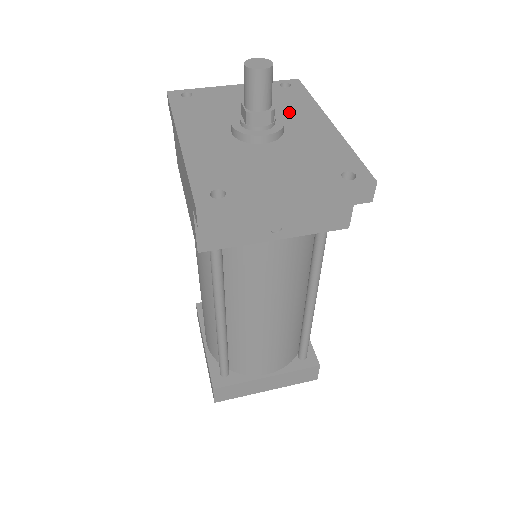
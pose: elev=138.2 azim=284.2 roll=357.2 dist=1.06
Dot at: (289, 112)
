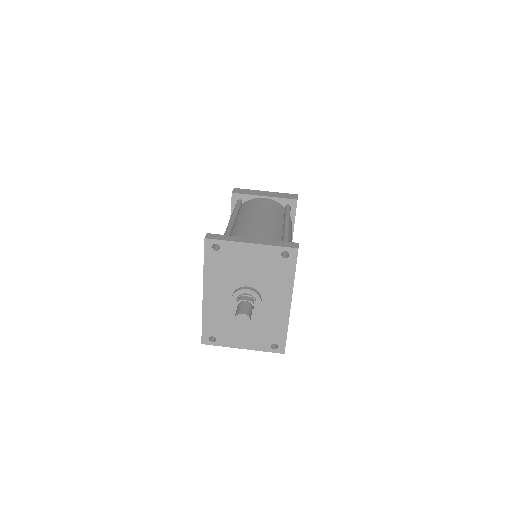
Dot at: (272, 288)
